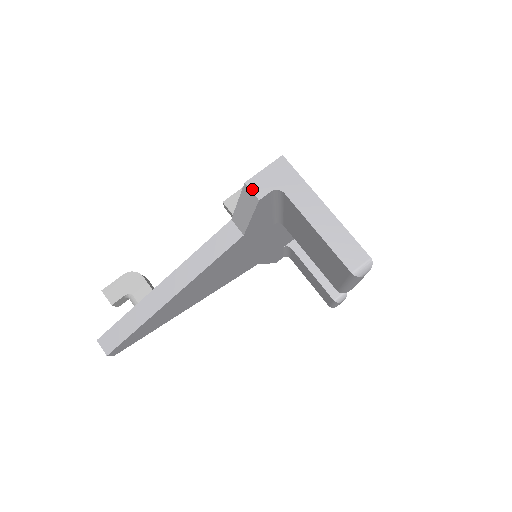
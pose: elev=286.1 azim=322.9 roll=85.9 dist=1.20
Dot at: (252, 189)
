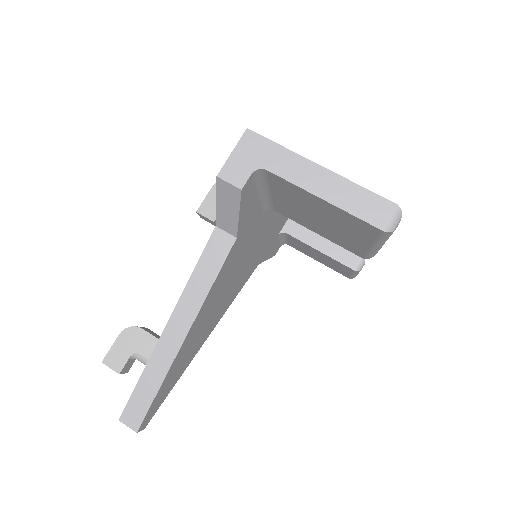
Dot at: (228, 180)
